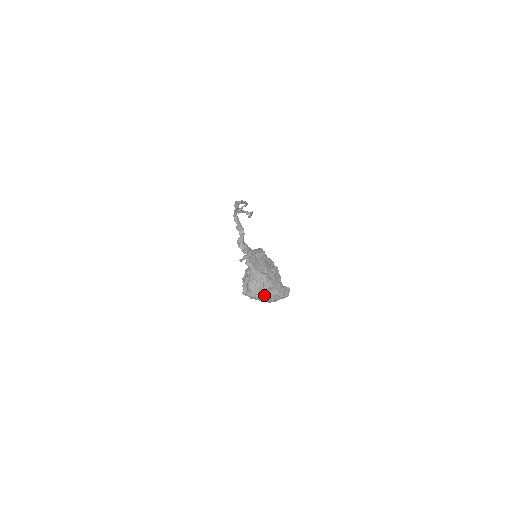
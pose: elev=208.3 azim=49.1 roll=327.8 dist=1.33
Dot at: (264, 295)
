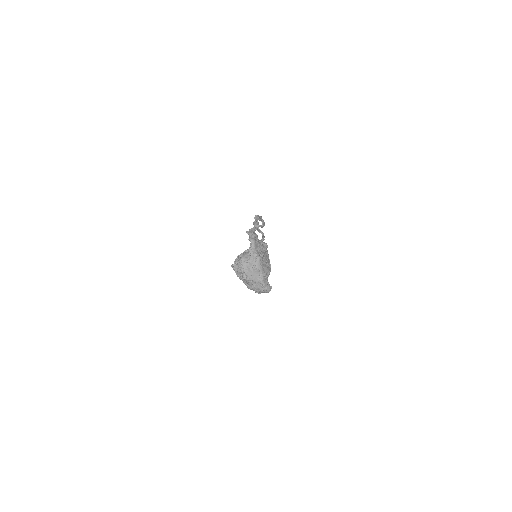
Dot at: (250, 274)
